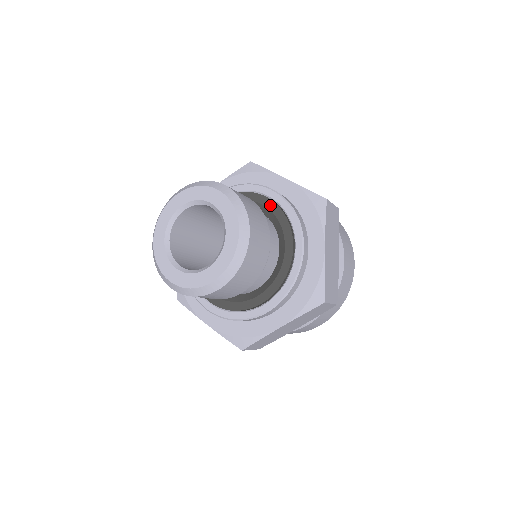
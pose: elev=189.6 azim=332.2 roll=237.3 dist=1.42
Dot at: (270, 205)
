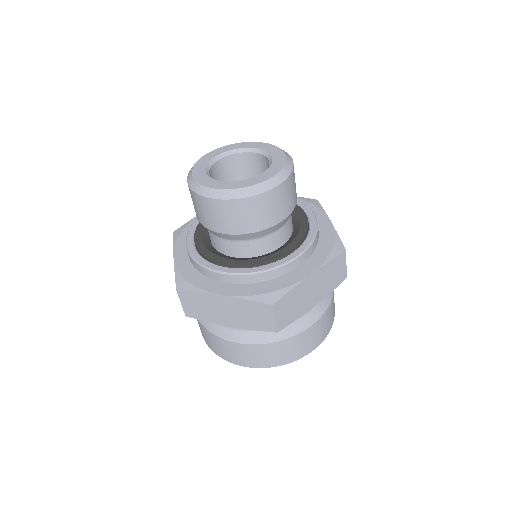
Dot at: (303, 220)
